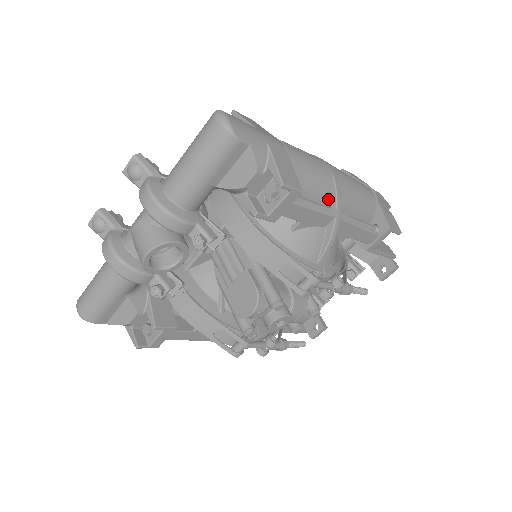
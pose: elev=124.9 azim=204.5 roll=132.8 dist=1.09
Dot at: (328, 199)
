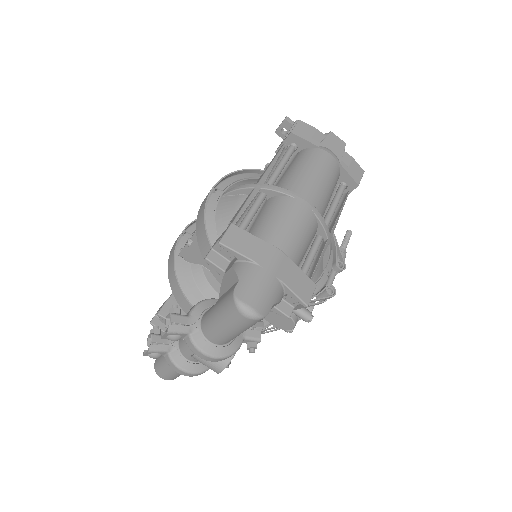
Dot at: (316, 231)
